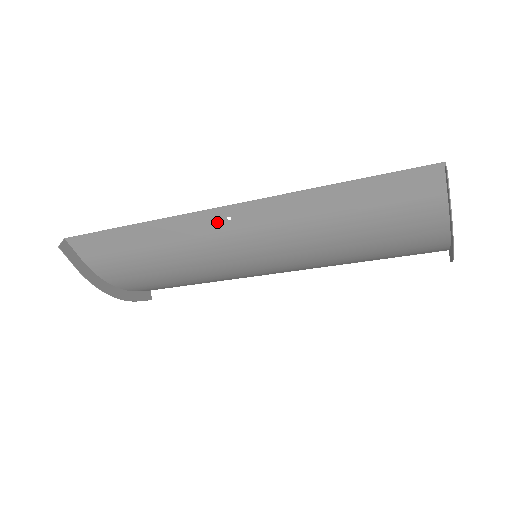
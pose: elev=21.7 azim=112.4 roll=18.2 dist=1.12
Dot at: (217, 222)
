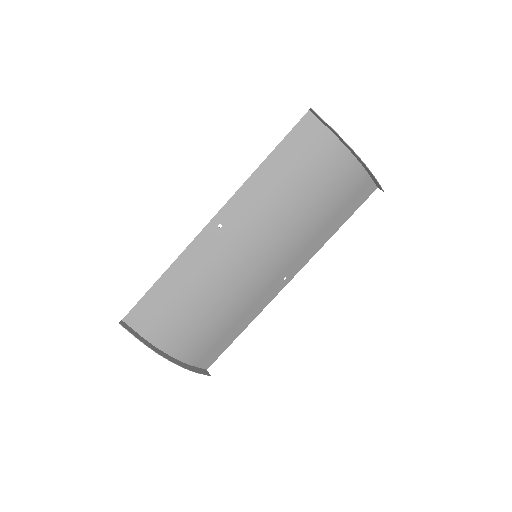
Dot at: (214, 234)
